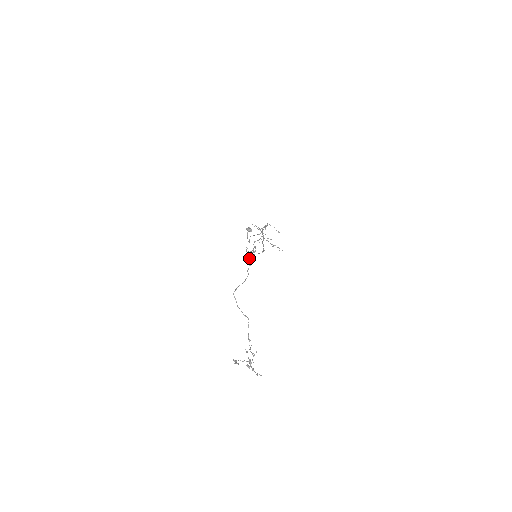
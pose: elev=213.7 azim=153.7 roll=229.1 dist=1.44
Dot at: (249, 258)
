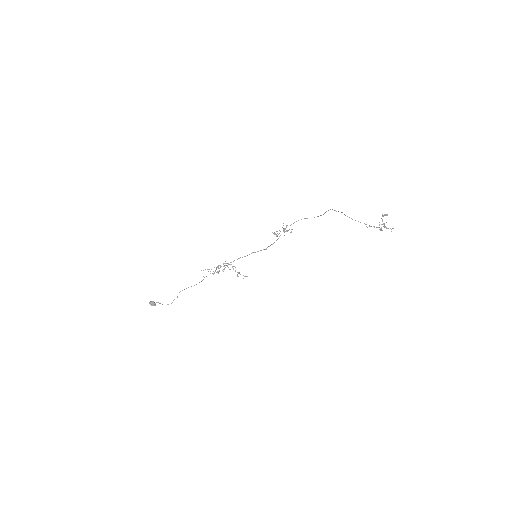
Dot at: occluded
